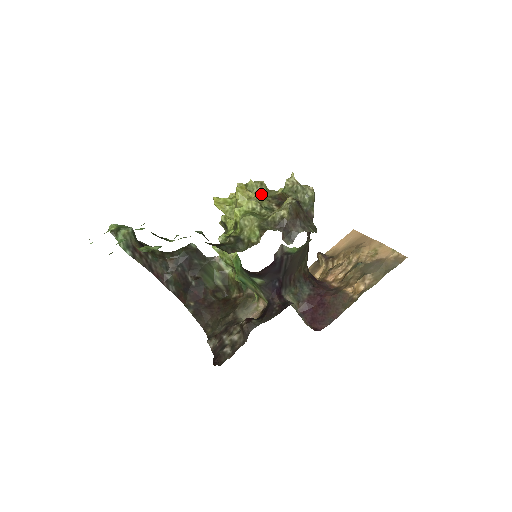
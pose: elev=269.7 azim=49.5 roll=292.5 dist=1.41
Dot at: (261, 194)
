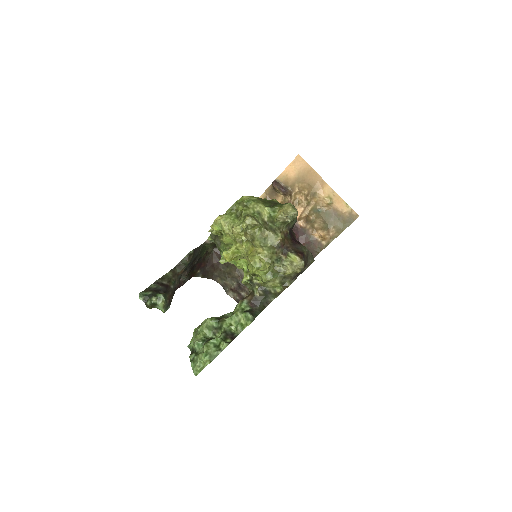
Dot at: (256, 229)
